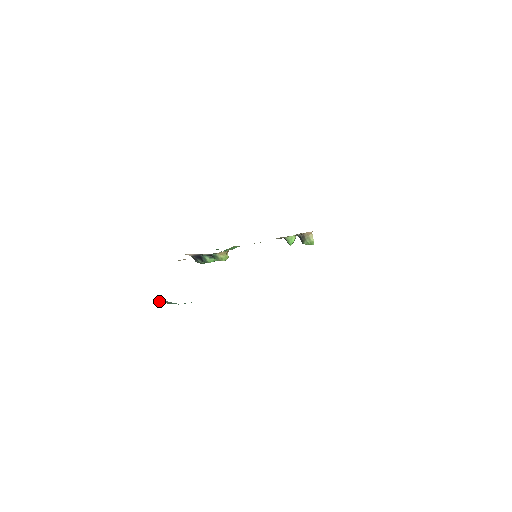
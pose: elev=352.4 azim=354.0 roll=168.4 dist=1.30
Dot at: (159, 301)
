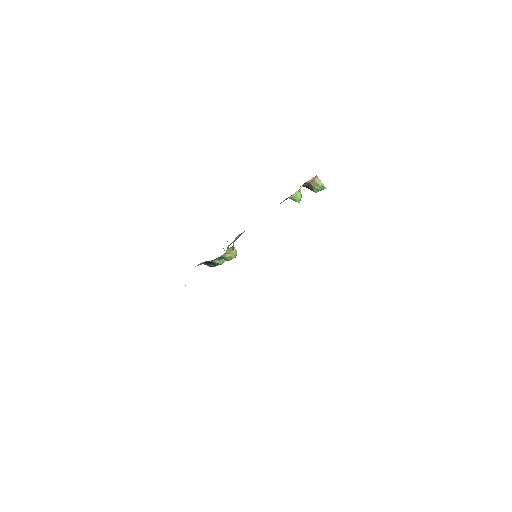
Dot at: occluded
